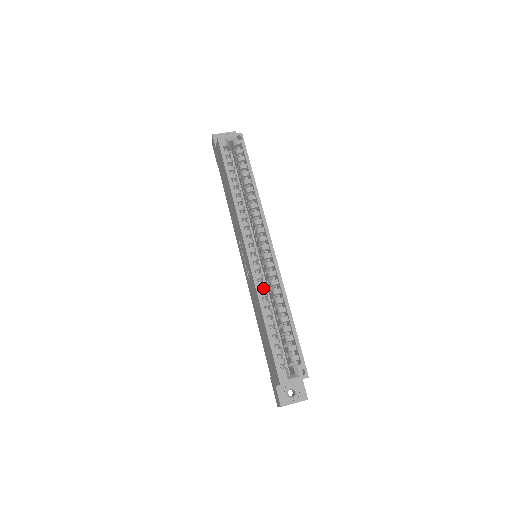
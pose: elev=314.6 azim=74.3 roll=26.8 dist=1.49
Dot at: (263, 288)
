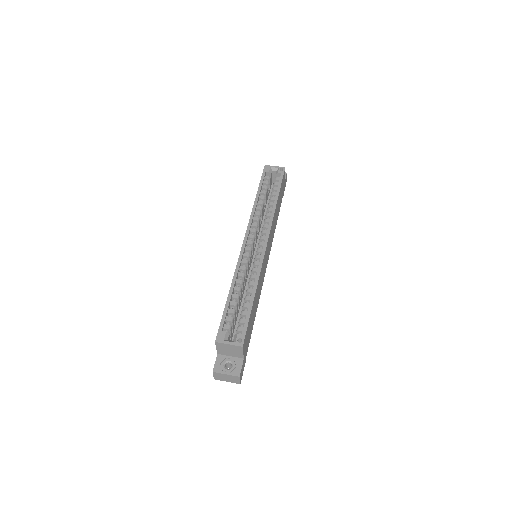
Dot at: (244, 272)
